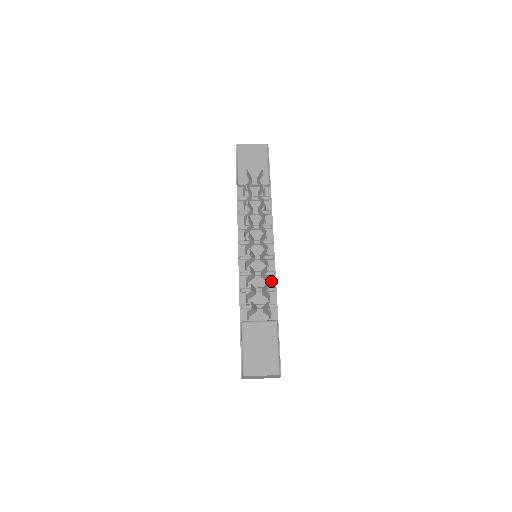
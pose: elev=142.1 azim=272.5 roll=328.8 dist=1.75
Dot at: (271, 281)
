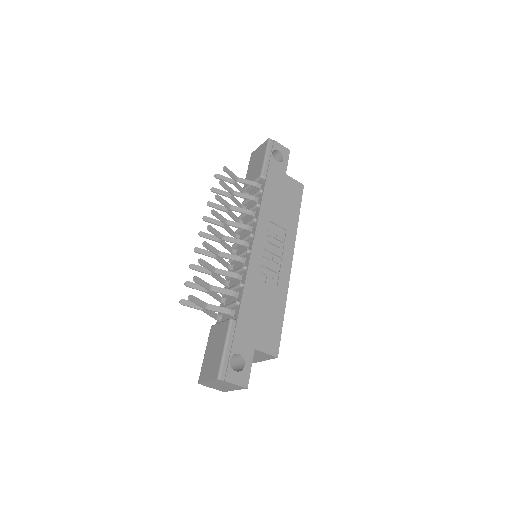
Dot at: (243, 277)
